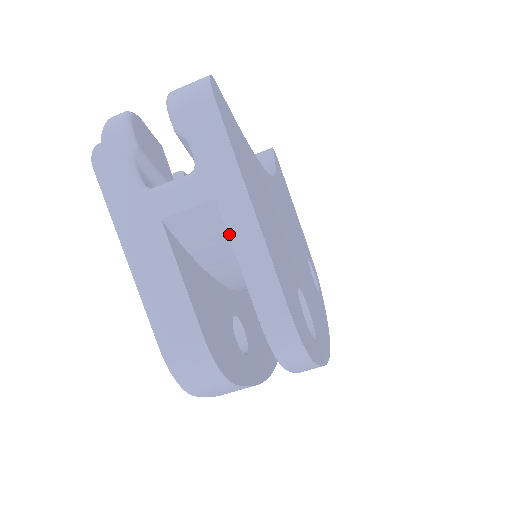
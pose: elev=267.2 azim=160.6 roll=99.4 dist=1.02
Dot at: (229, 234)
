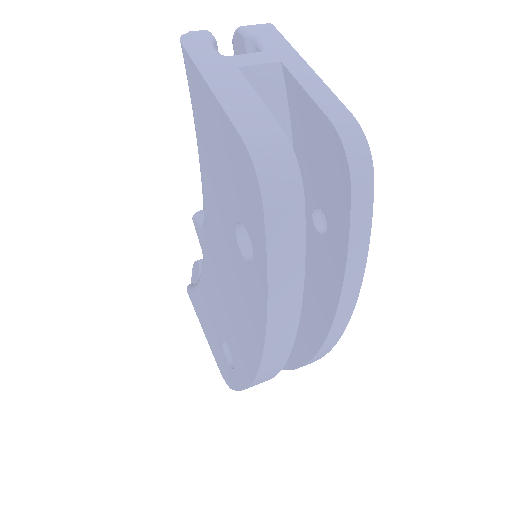
Dot at: (294, 77)
